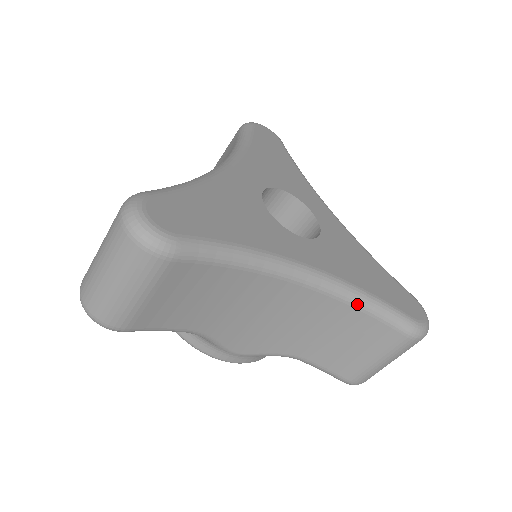
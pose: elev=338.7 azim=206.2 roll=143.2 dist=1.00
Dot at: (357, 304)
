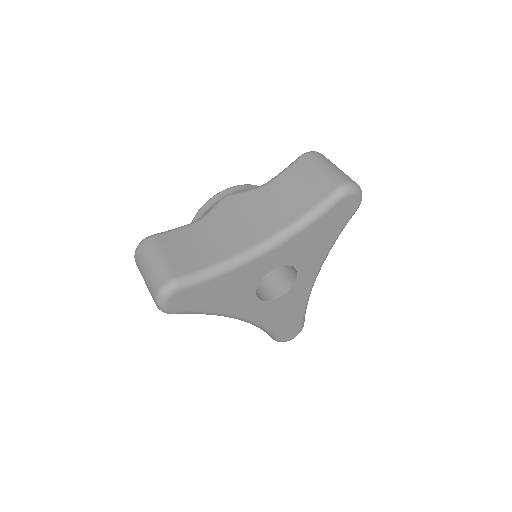
Dot at: occluded
